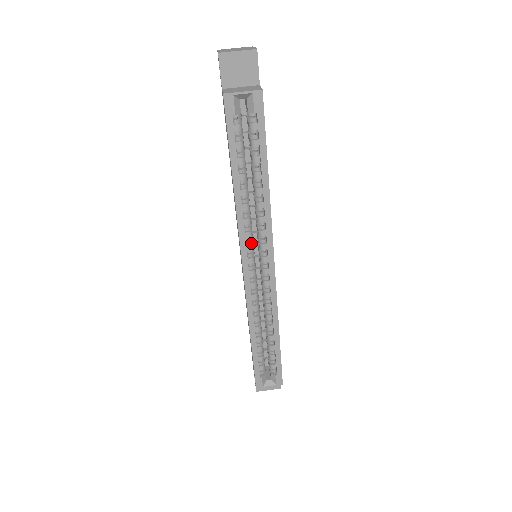
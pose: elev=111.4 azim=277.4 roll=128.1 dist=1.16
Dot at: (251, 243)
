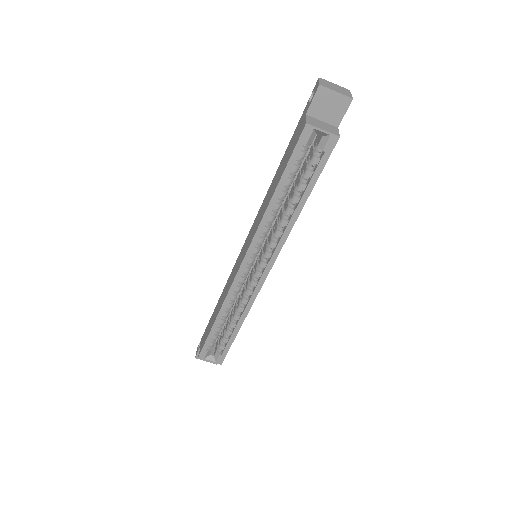
Dot at: (259, 247)
